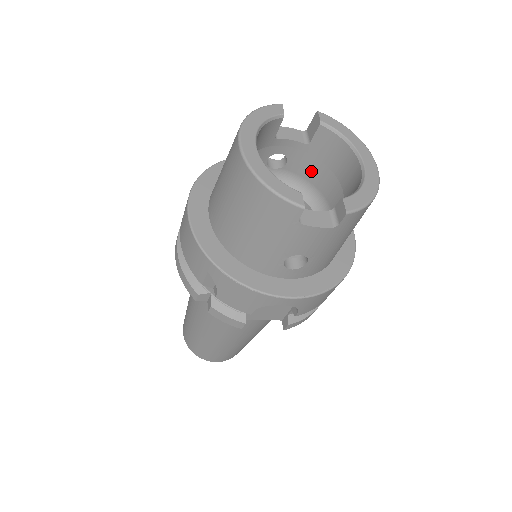
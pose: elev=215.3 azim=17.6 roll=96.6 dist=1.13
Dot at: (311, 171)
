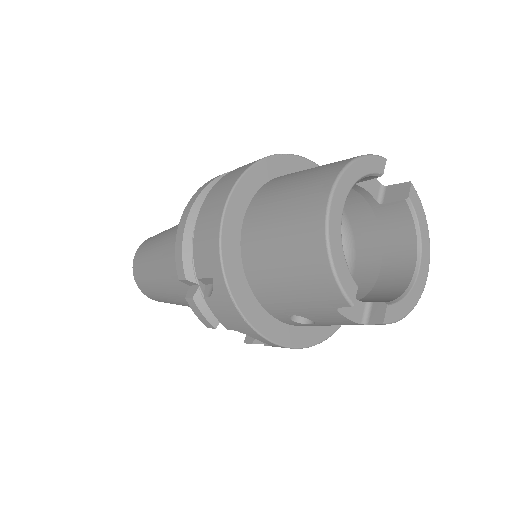
Dot at: (360, 219)
